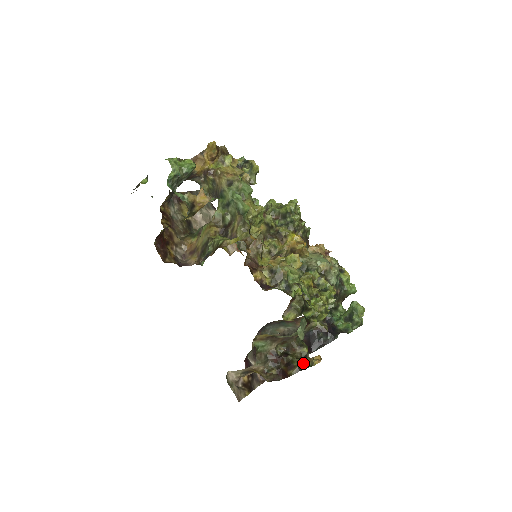
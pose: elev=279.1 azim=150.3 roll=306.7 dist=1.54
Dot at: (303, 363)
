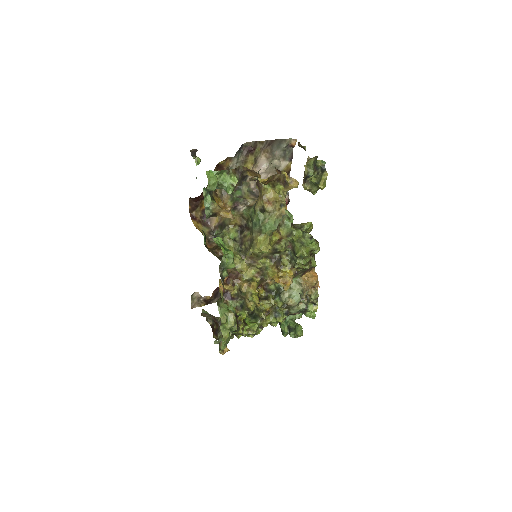
Dot at: (220, 342)
